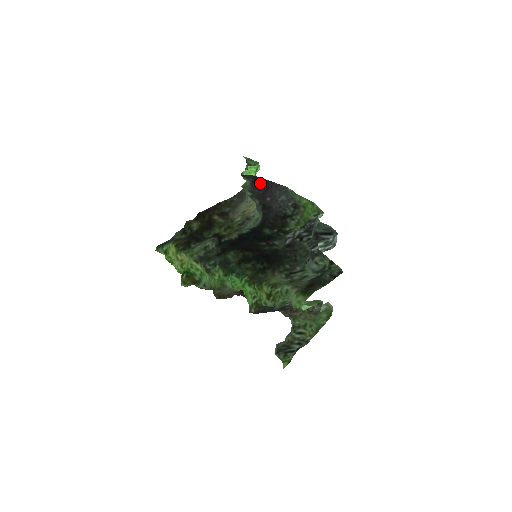
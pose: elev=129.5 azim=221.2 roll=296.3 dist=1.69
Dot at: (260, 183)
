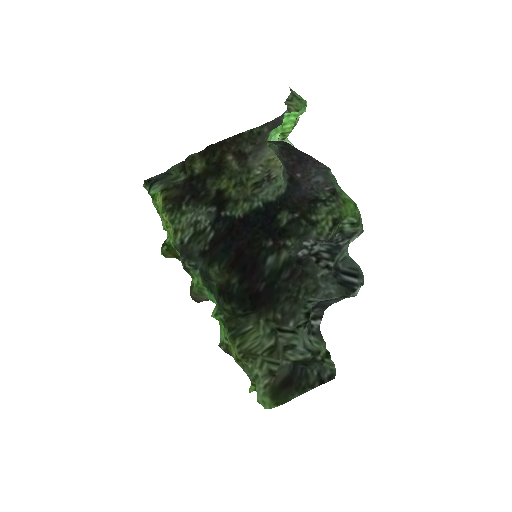
Dot at: (292, 152)
